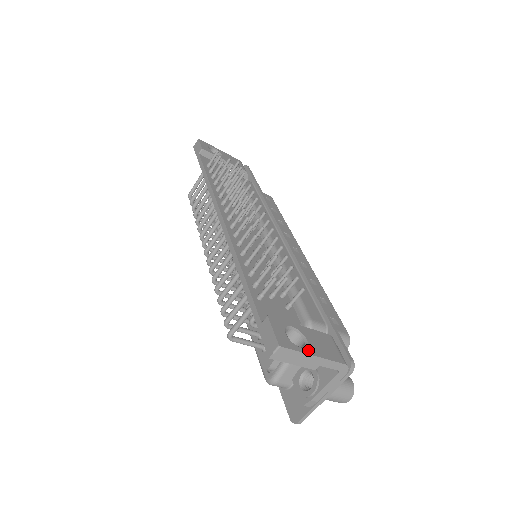
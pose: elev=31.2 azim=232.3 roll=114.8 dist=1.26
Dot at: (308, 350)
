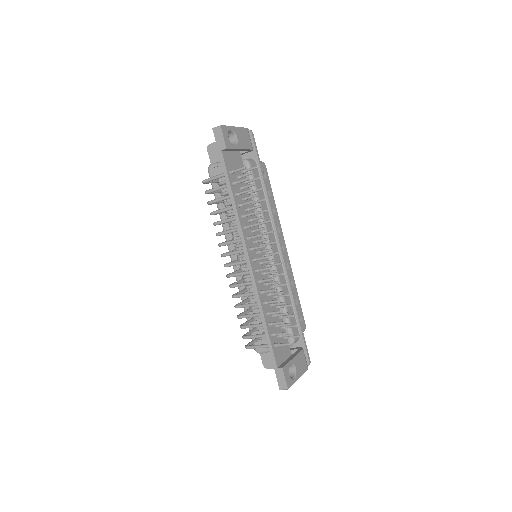
Dot at: (297, 378)
